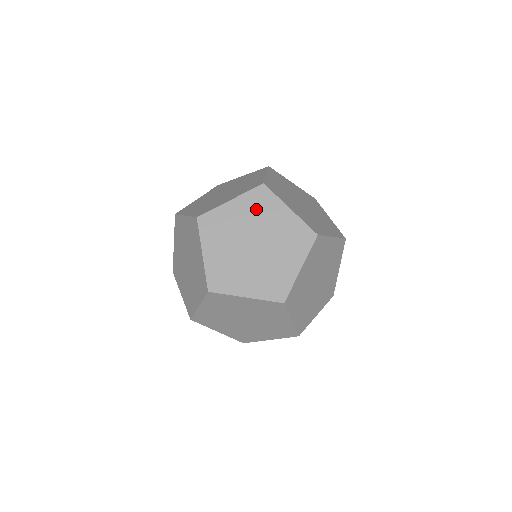
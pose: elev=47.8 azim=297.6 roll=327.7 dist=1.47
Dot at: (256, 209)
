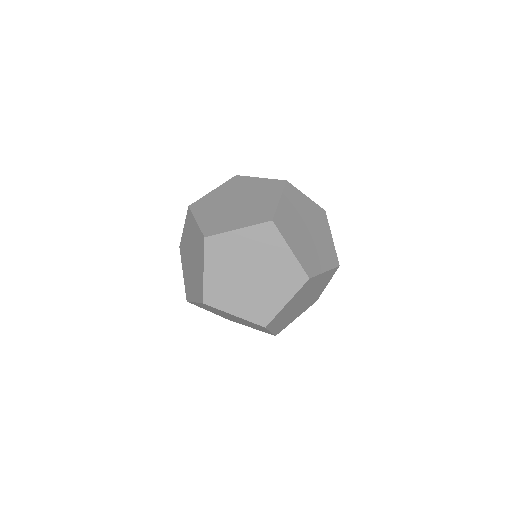
Dot at: (222, 256)
